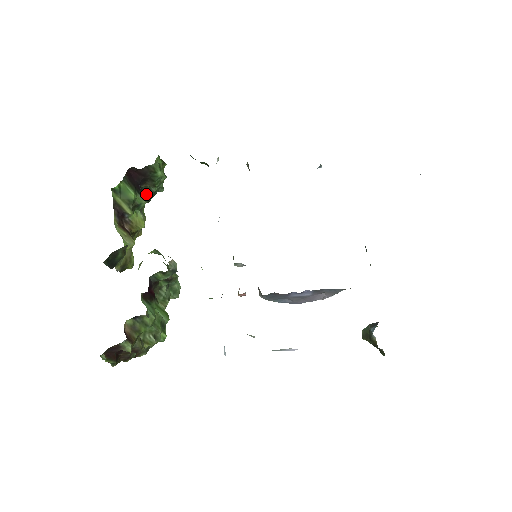
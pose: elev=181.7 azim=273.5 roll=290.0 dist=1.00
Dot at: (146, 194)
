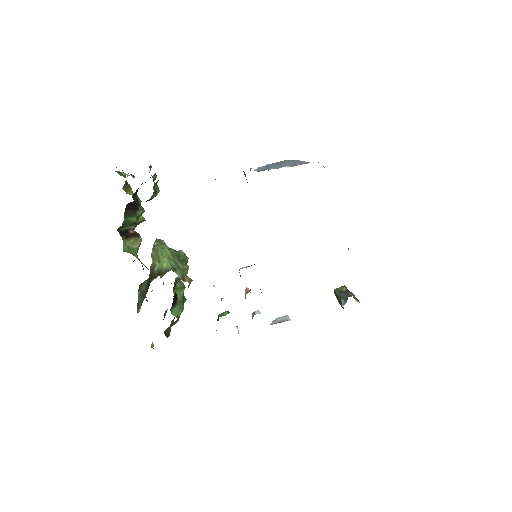
Dot at: (138, 188)
